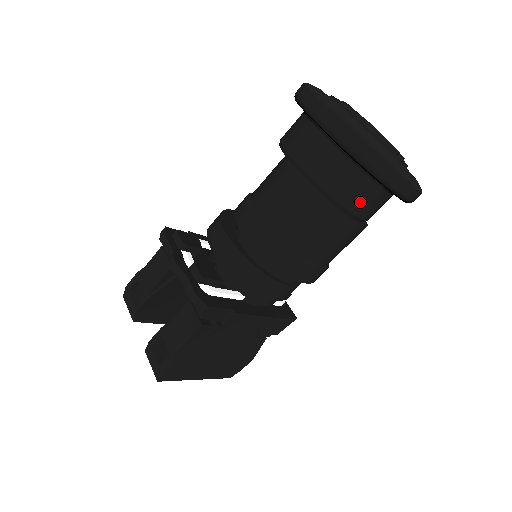
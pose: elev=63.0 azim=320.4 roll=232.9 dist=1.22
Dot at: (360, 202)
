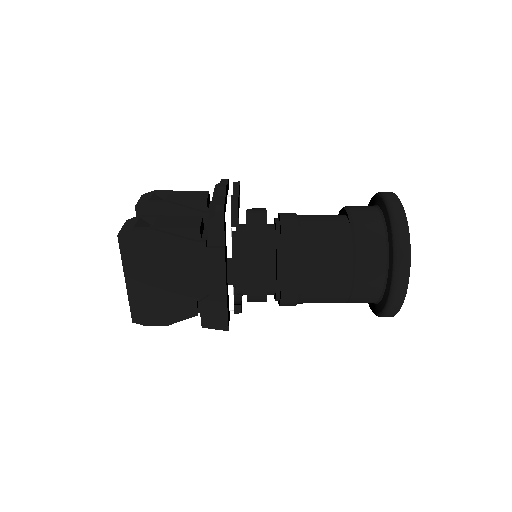
Dot at: (367, 266)
